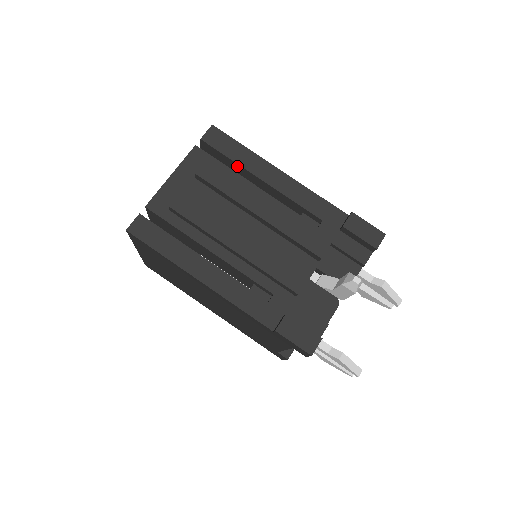
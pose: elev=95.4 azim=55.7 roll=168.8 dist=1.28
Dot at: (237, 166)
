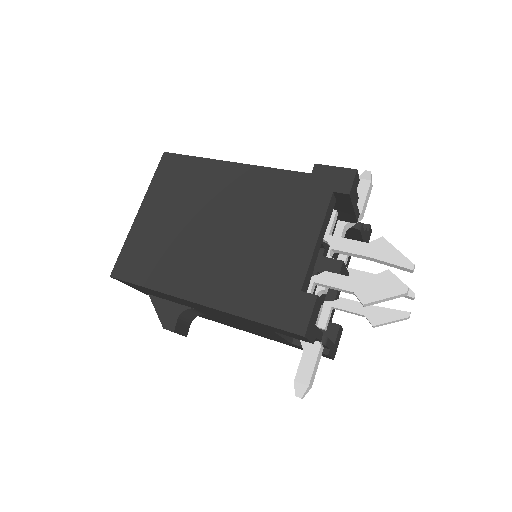
Dot at: occluded
